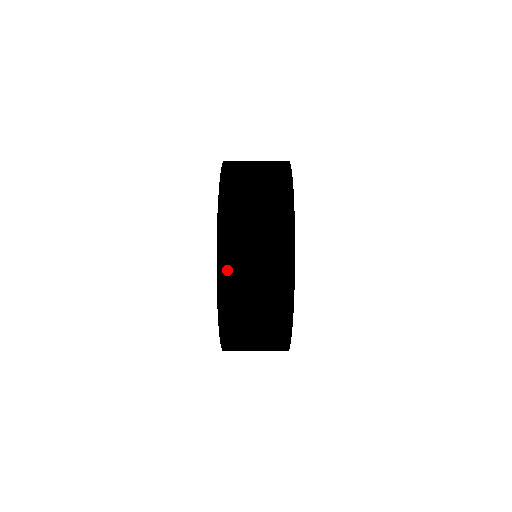
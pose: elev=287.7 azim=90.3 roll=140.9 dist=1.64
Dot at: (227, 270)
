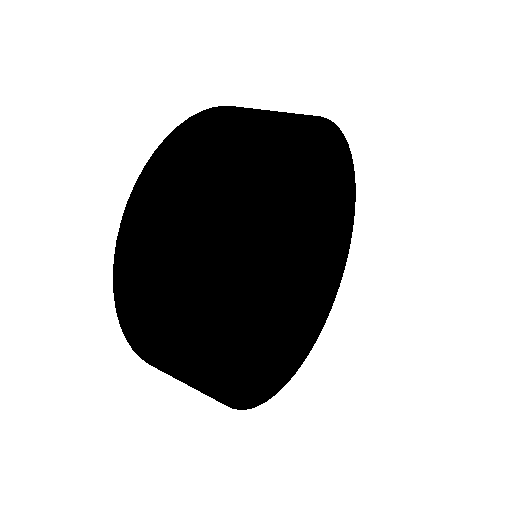
Dot at: occluded
